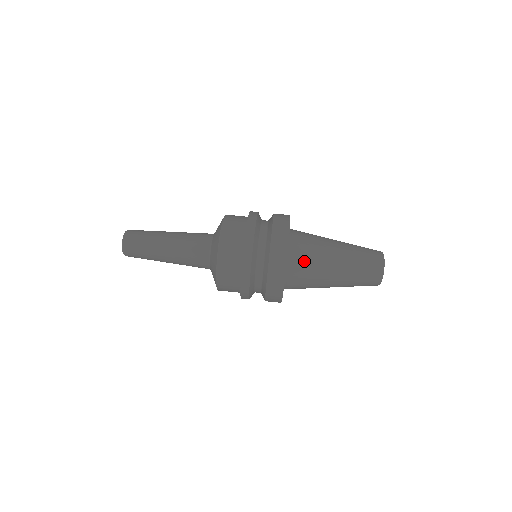
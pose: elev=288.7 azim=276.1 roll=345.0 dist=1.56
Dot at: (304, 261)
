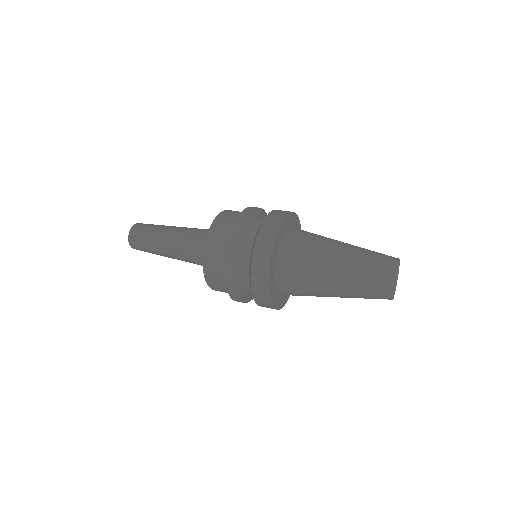
Dot at: (298, 256)
